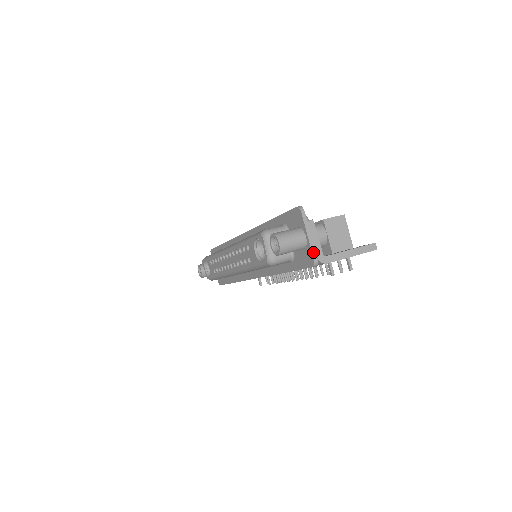
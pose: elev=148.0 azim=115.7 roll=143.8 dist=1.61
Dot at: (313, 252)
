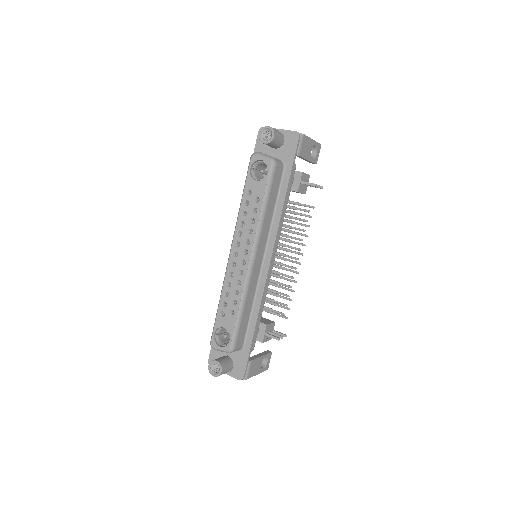
Dot at: (291, 131)
